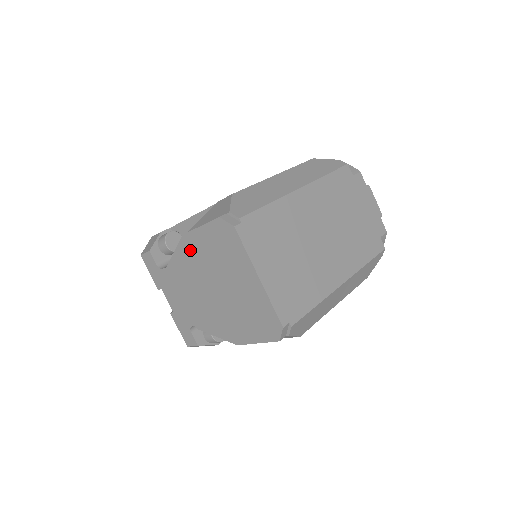
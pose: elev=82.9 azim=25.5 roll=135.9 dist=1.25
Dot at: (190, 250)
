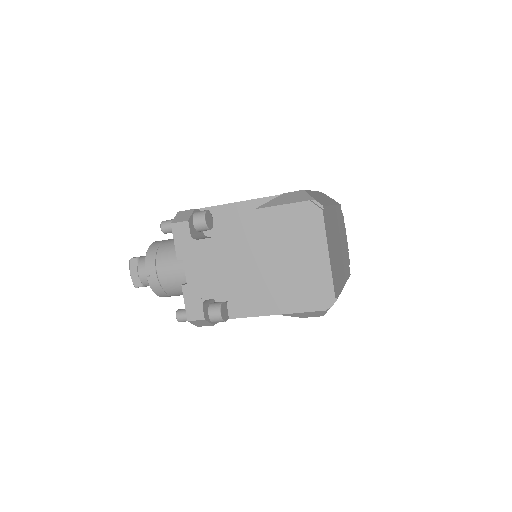
Dot at: (257, 224)
